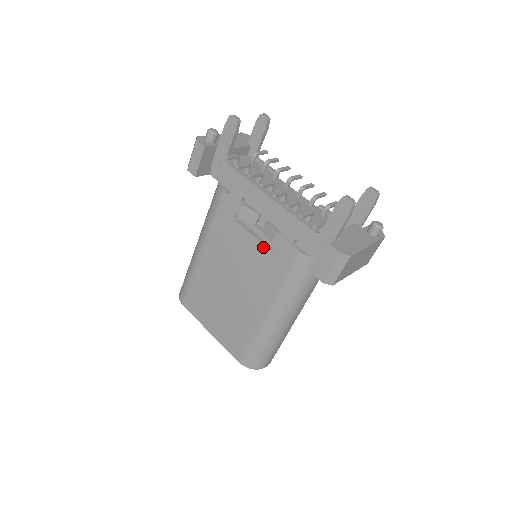
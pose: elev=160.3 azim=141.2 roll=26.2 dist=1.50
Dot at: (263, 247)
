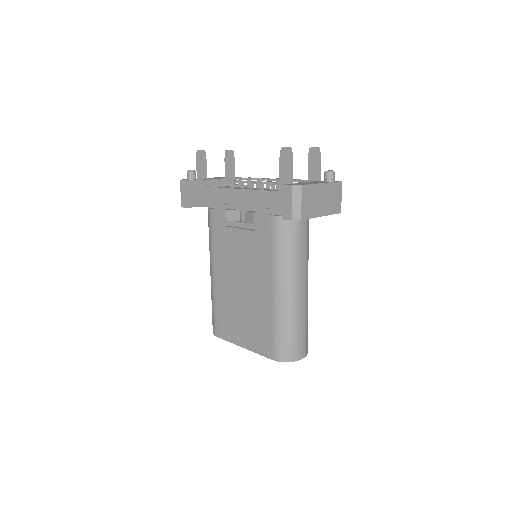
Dot at: (250, 233)
